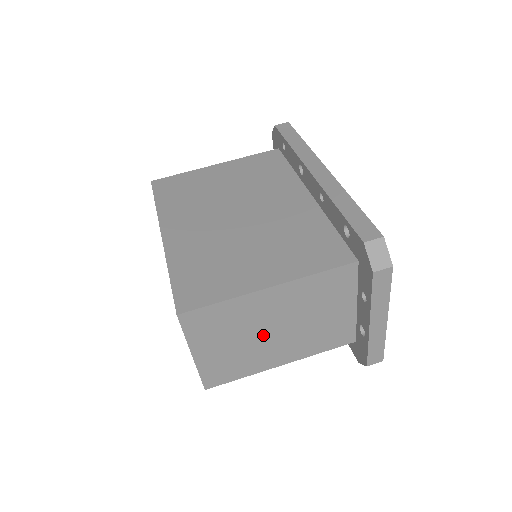
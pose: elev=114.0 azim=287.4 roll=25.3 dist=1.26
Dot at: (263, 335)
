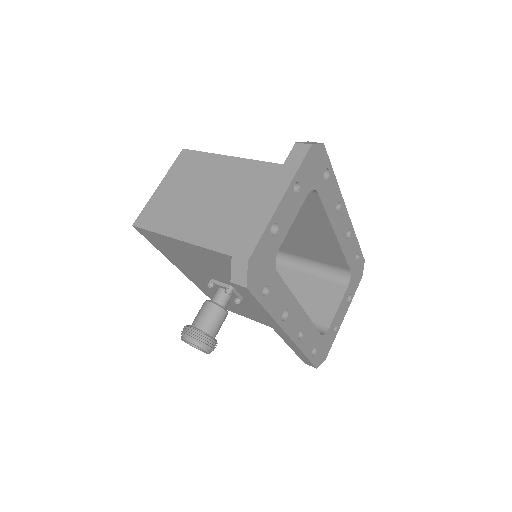
Dot at: (201, 197)
